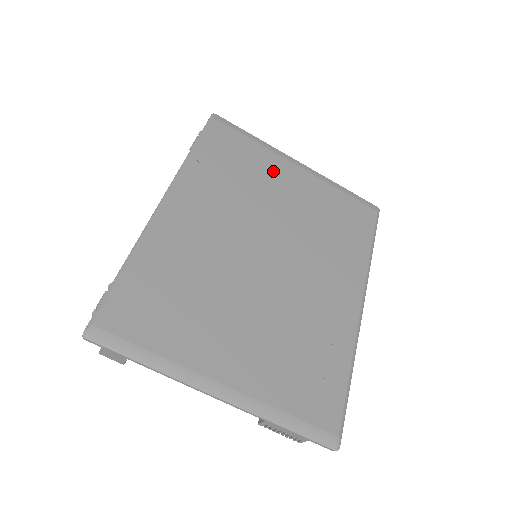
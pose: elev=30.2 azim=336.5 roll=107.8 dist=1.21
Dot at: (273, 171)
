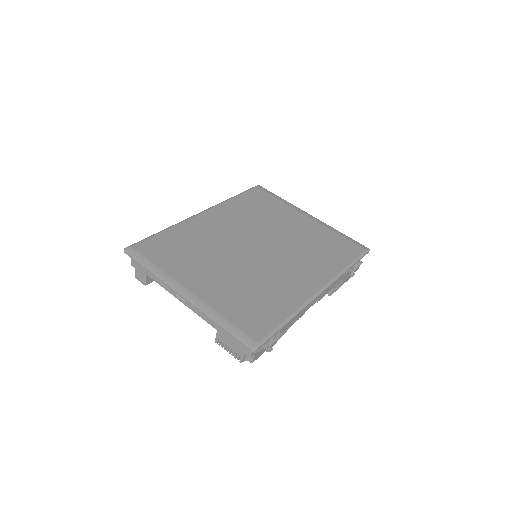
Dot at: (286, 214)
